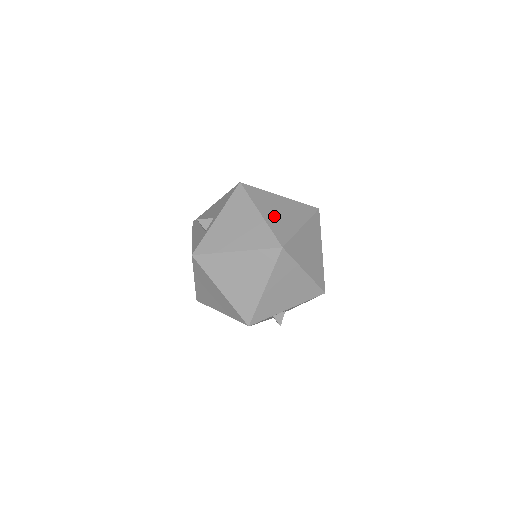
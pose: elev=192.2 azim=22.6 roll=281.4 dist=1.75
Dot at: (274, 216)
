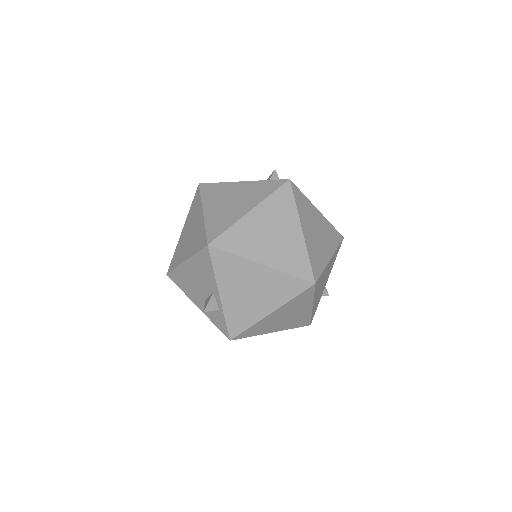
Dot at: (274, 251)
